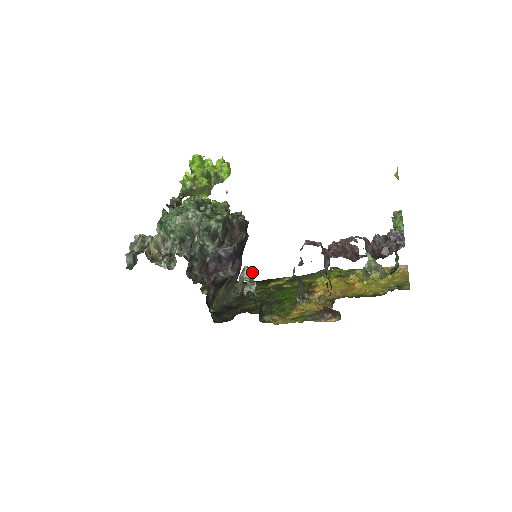
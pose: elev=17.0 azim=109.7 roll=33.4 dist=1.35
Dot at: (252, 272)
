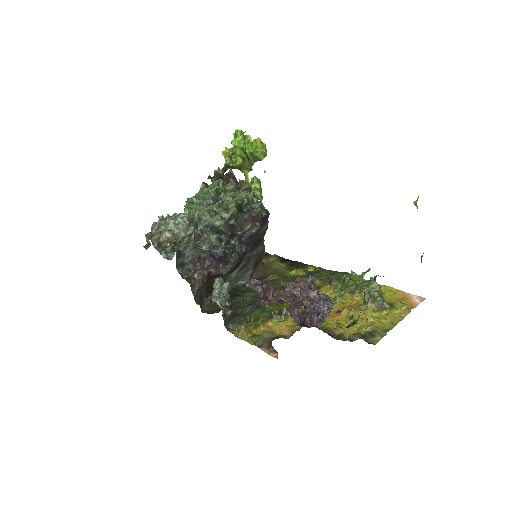
Dot at: (227, 282)
